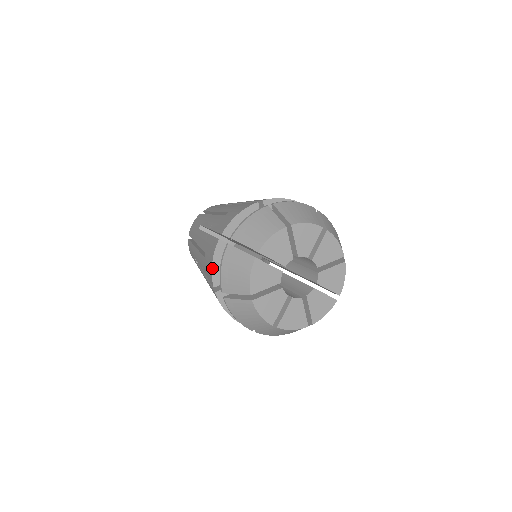
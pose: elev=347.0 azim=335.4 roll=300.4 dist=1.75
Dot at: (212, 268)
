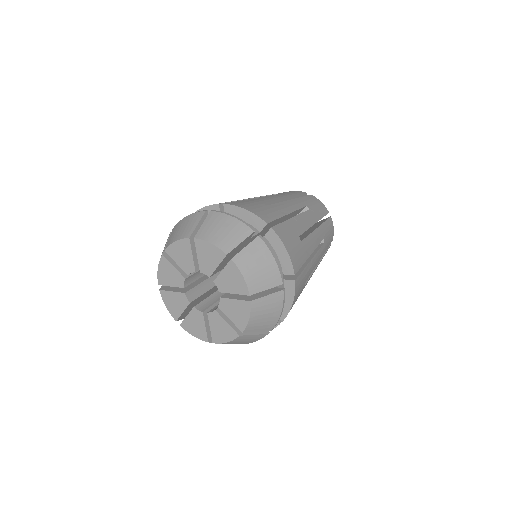
Dot at: (197, 211)
